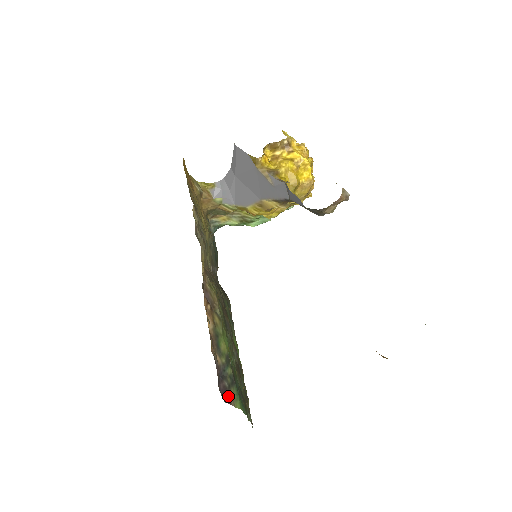
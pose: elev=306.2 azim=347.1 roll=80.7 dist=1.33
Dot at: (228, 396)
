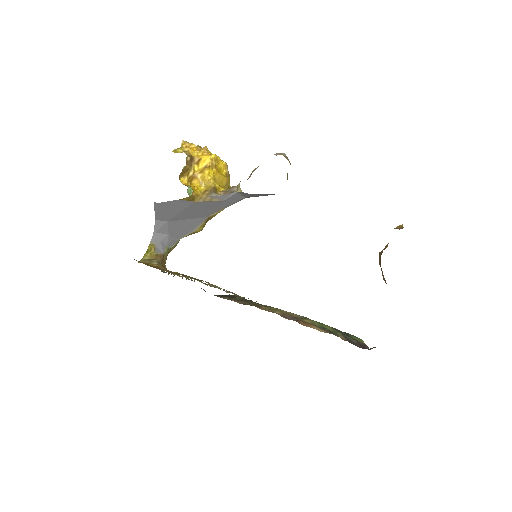
Dot at: (363, 345)
